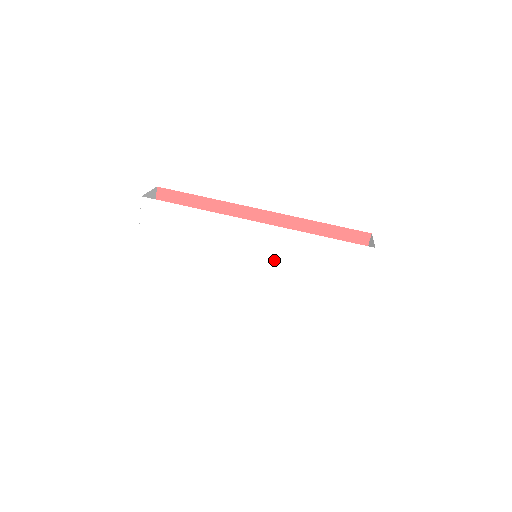
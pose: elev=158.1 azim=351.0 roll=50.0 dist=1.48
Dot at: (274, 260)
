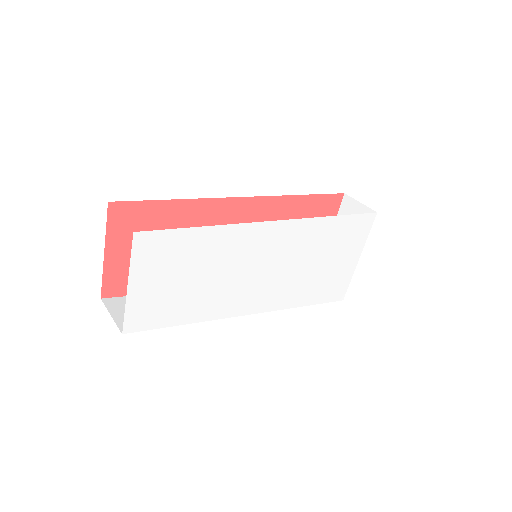
Dot at: (293, 257)
